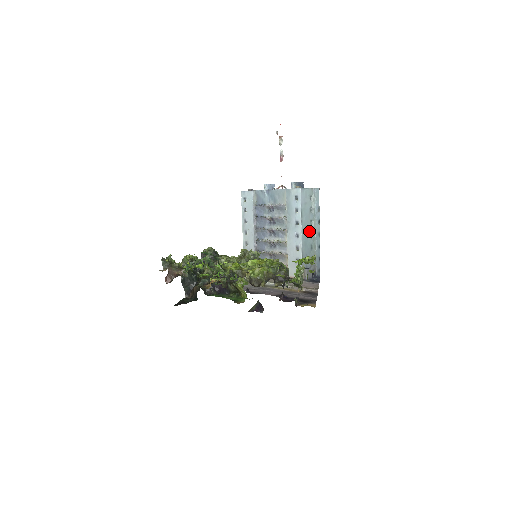
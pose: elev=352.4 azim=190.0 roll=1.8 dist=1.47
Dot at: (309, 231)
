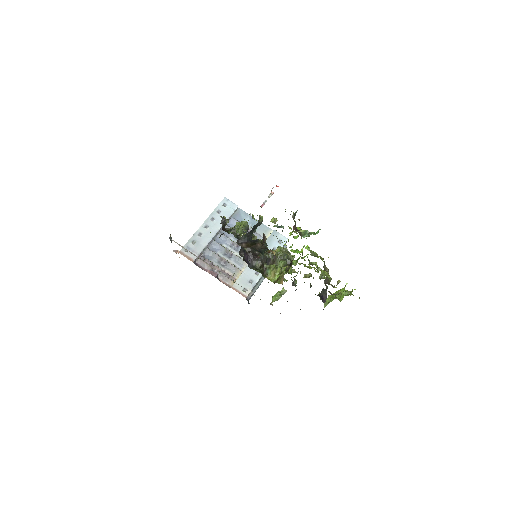
Dot at: occluded
